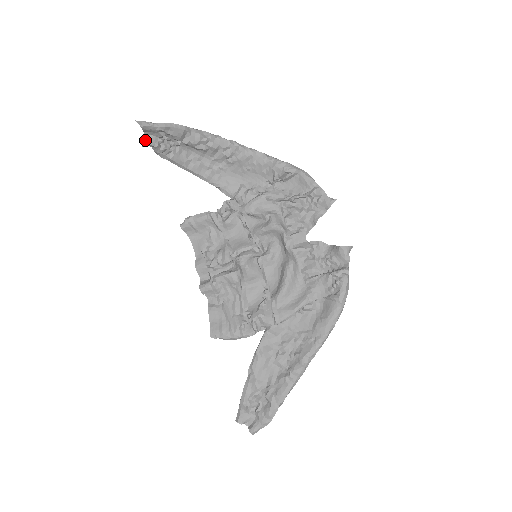
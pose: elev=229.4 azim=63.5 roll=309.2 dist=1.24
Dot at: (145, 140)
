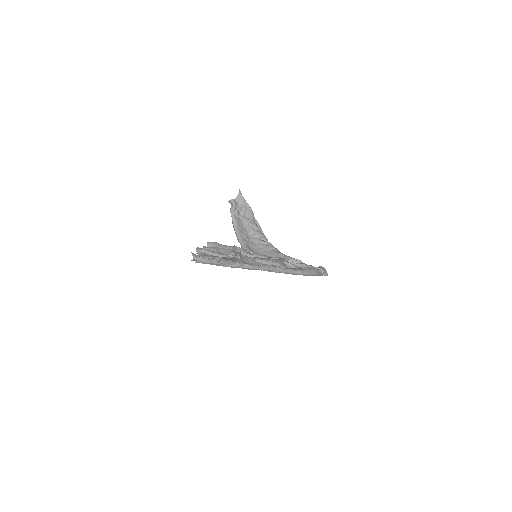
Dot at: (234, 199)
